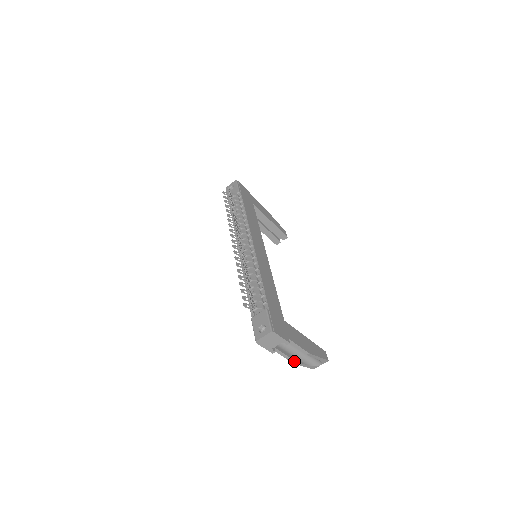
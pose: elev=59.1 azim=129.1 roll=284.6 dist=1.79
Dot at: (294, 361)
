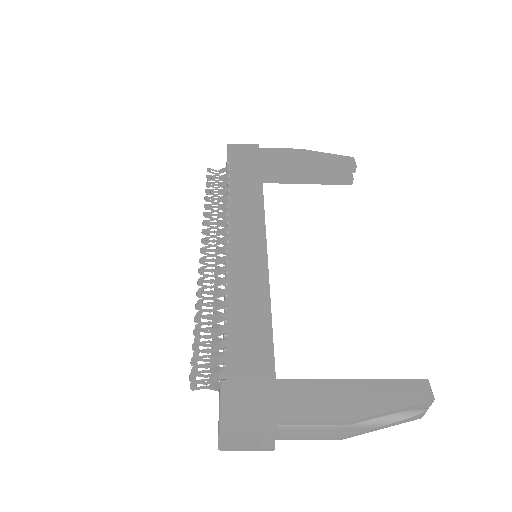
Dot at: (342, 436)
